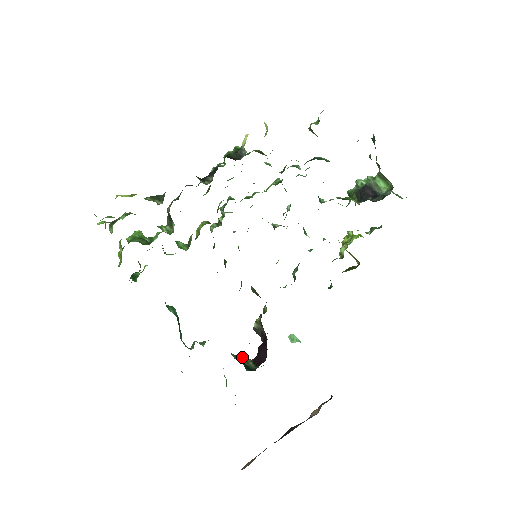
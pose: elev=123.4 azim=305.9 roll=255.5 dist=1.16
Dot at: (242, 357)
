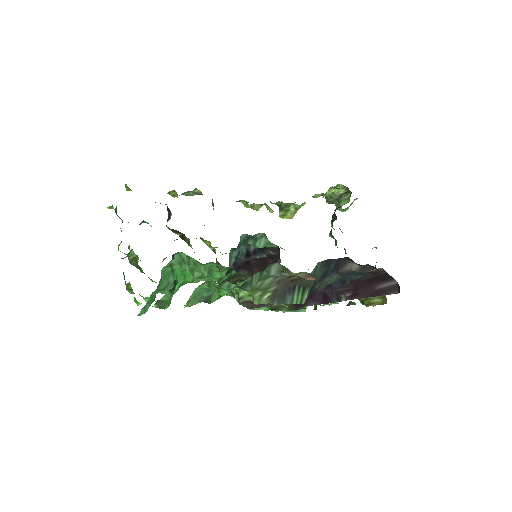
Dot at: occluded
